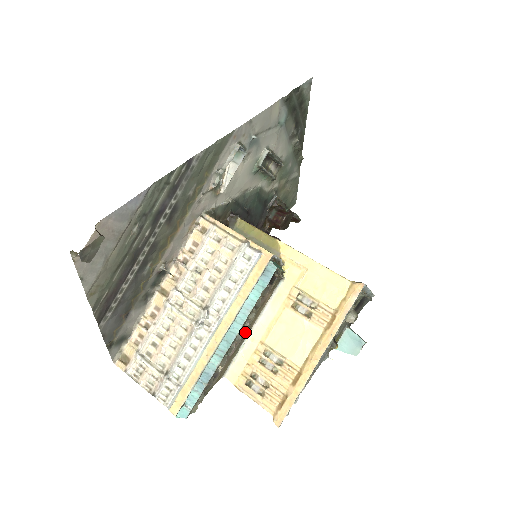
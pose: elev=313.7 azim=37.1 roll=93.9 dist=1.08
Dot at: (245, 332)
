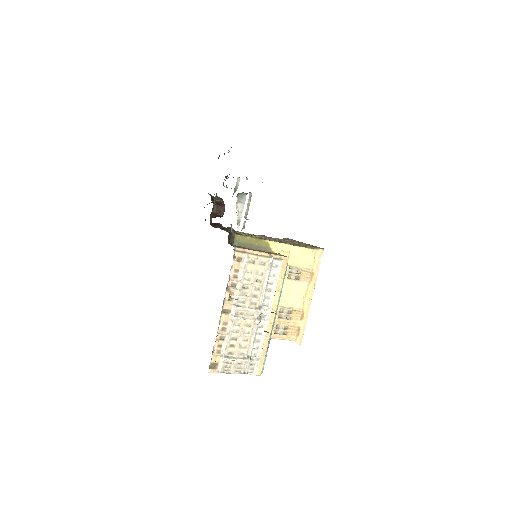
Dot at: occluded
